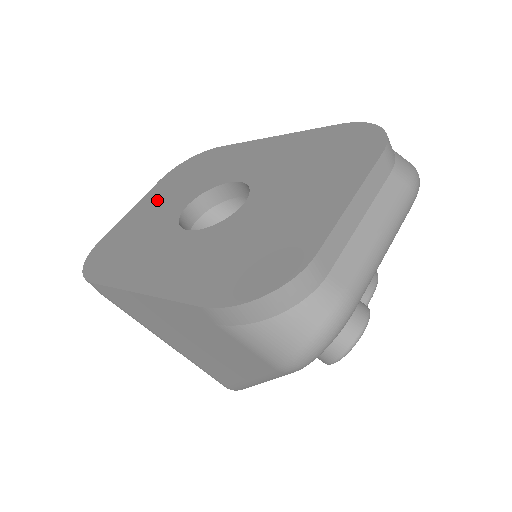
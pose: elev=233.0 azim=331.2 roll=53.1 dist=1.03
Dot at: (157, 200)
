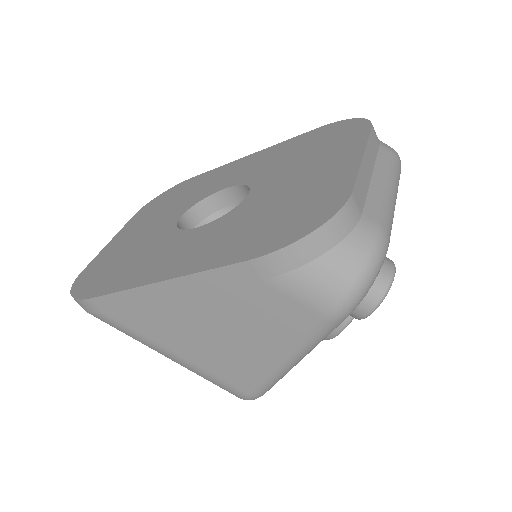
Dot at: (140, 226)
